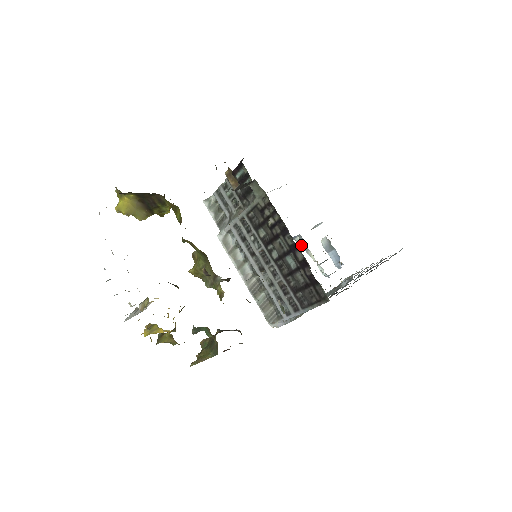
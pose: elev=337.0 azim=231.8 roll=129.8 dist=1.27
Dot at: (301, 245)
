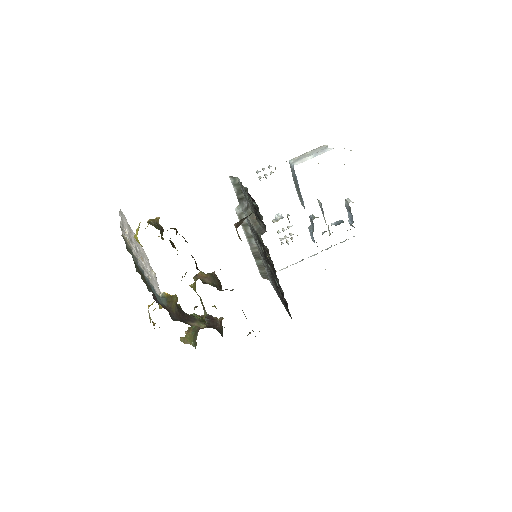
Dot at: (320, 207)
